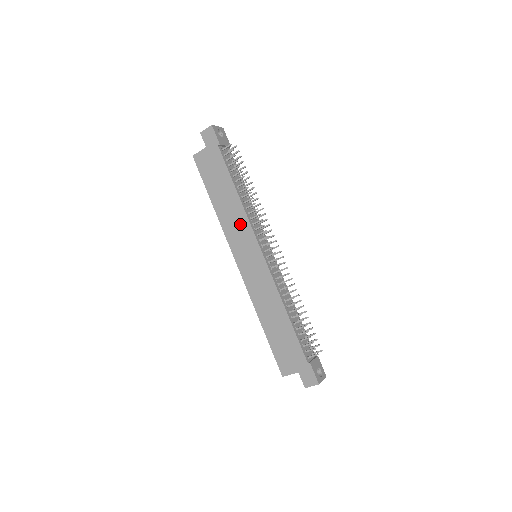
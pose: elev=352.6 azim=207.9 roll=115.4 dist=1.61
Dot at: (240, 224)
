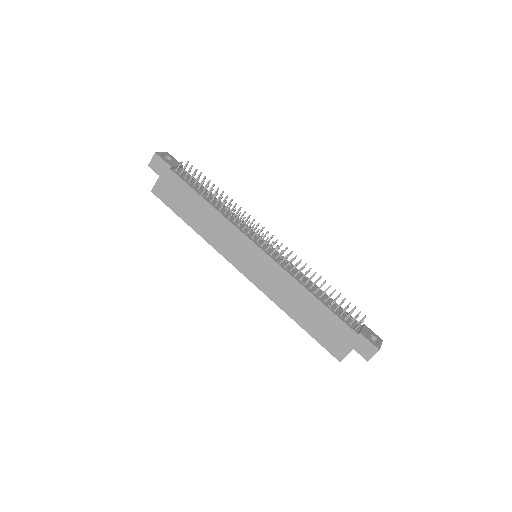
Dot at: (226, 232)
